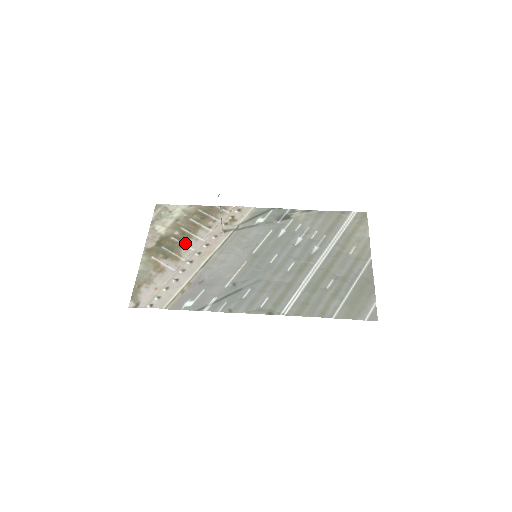
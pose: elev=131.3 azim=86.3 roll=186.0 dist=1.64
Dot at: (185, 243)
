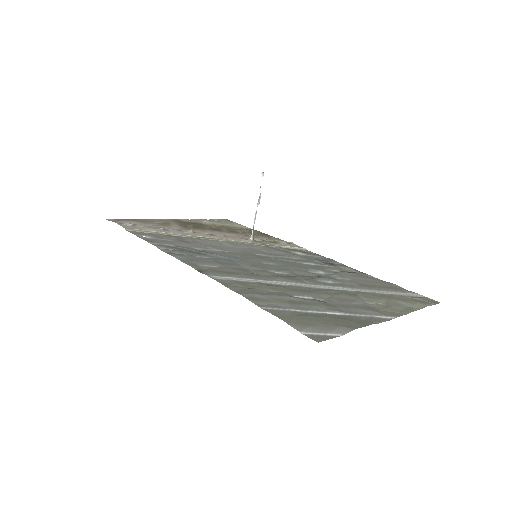
Dot at: (210, 230)
